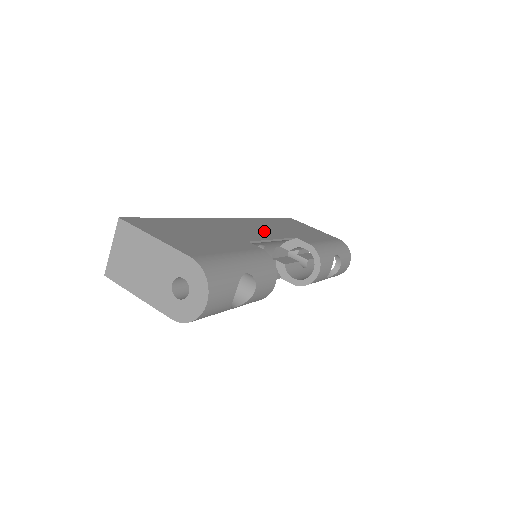
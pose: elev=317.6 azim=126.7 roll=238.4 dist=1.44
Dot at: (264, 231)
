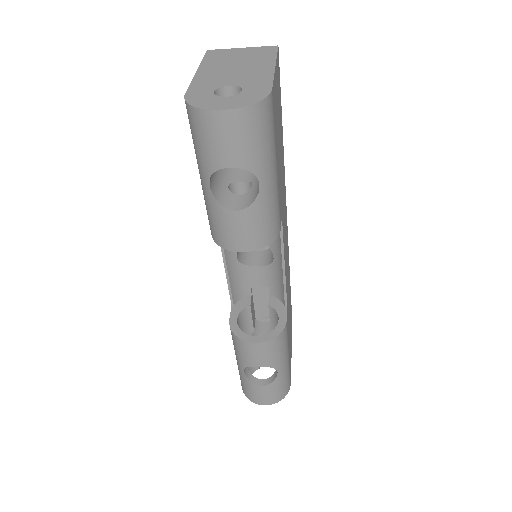
Dot at: occluded
